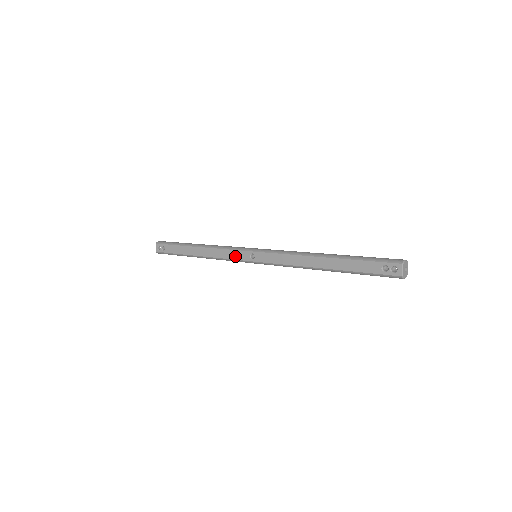
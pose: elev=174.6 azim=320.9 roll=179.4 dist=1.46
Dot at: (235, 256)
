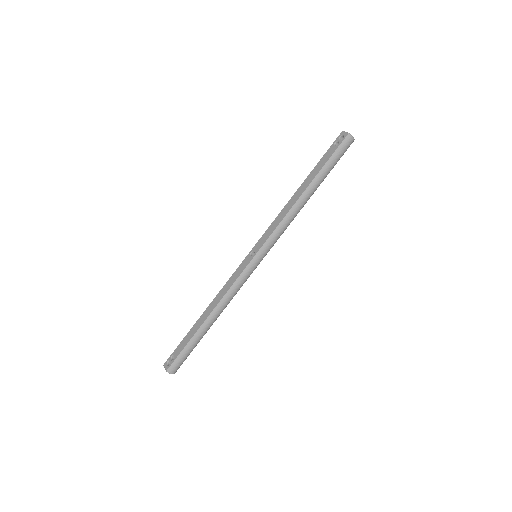
Dot at: (239, 272)
